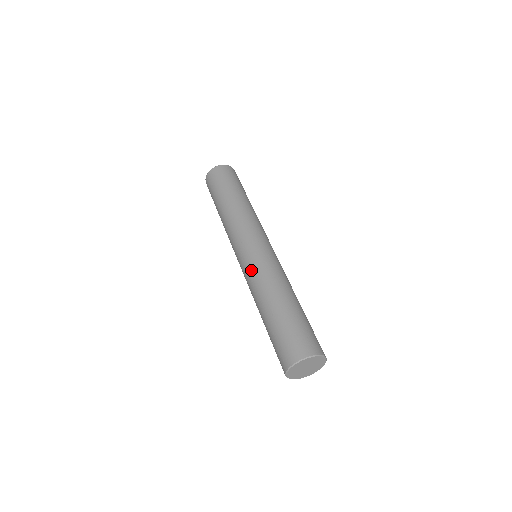
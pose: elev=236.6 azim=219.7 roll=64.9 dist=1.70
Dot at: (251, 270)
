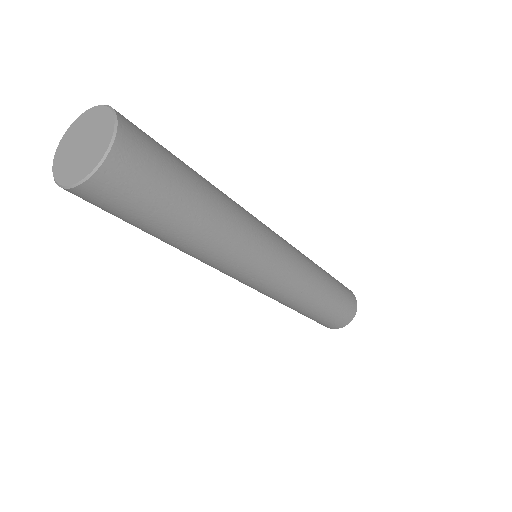
Dot at: occluded
